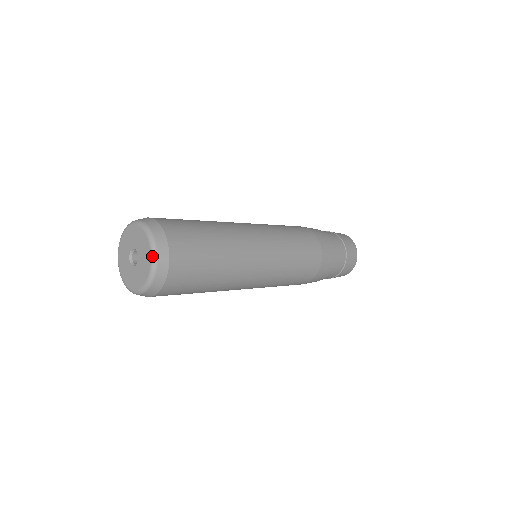
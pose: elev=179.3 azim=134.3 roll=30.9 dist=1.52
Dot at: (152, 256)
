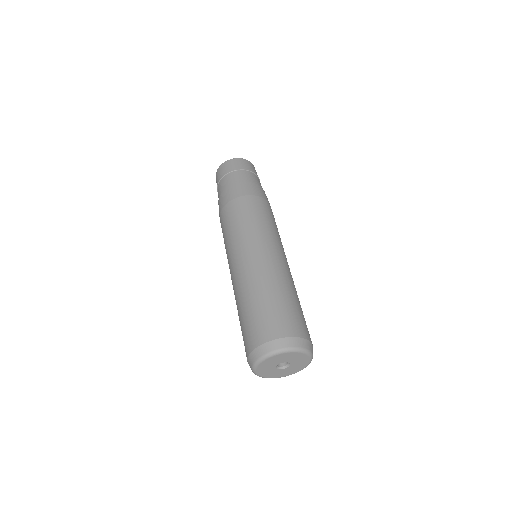
Dot at: (311, 359)
